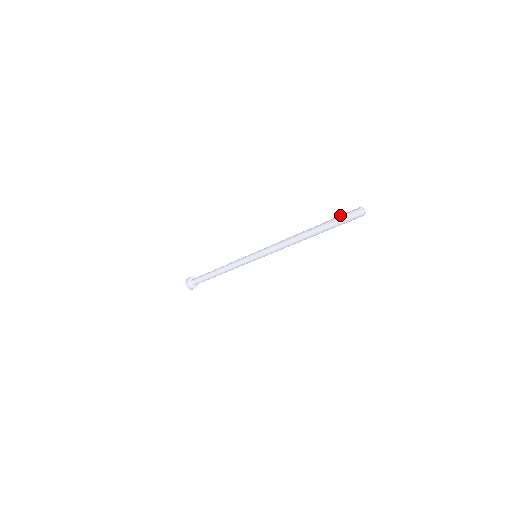
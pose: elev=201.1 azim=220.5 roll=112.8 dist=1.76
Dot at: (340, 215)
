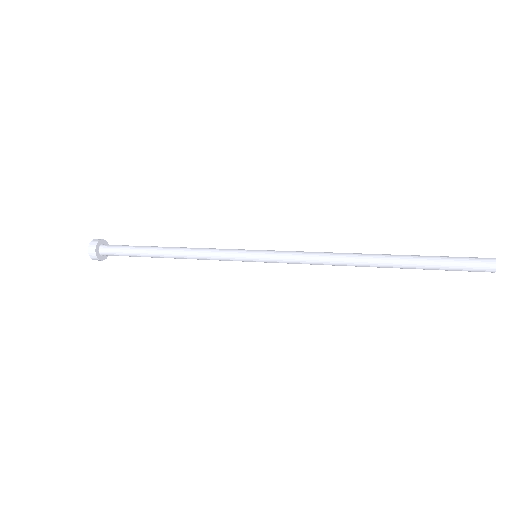
Dot at: (451, 257)
